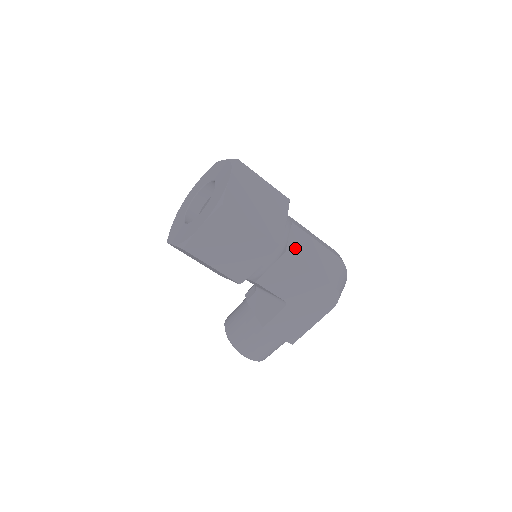
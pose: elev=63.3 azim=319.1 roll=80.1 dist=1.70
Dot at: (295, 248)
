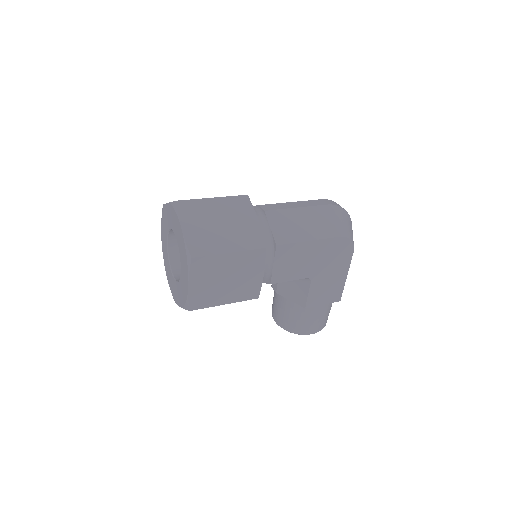
Dot at: (283, 233)
